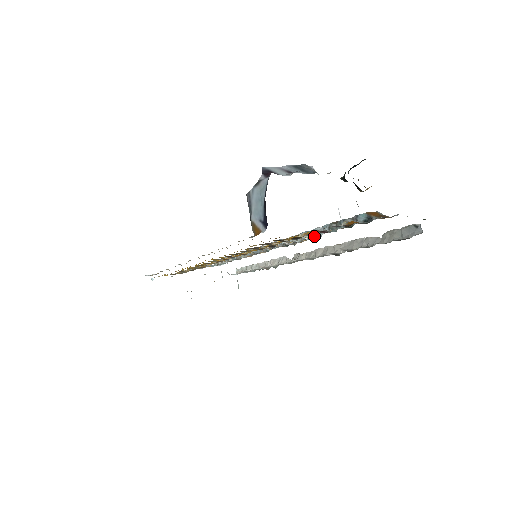
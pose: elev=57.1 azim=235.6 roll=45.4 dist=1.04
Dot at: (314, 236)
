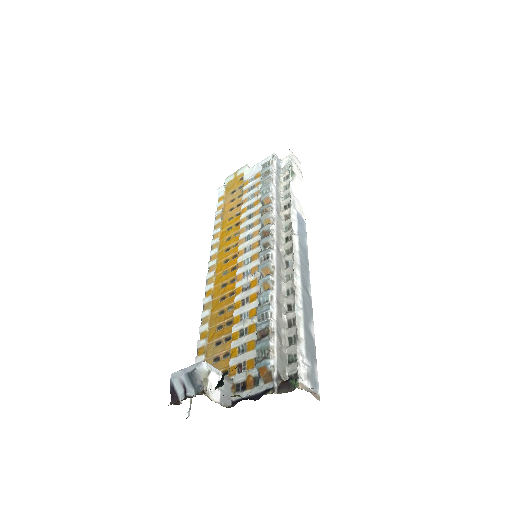
Dot at: occluded
